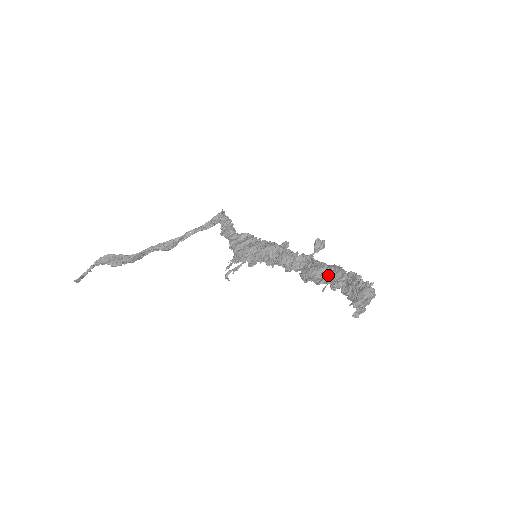
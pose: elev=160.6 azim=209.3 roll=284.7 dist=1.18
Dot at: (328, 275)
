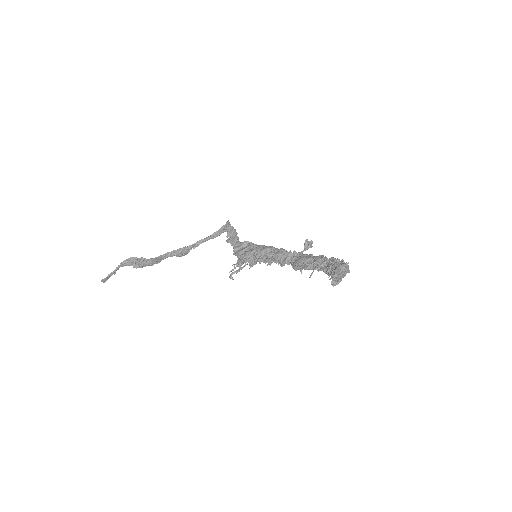
Dot at: (314, 262)
